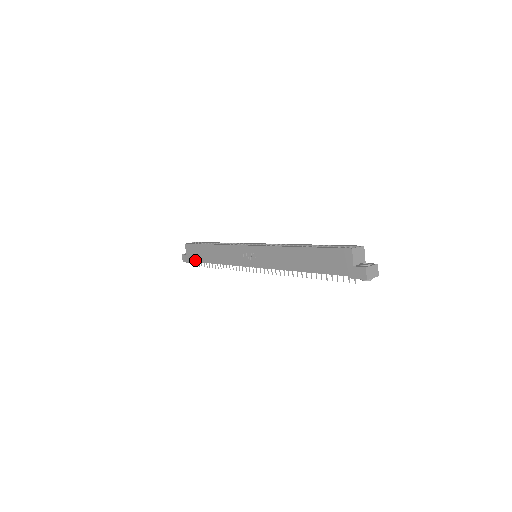
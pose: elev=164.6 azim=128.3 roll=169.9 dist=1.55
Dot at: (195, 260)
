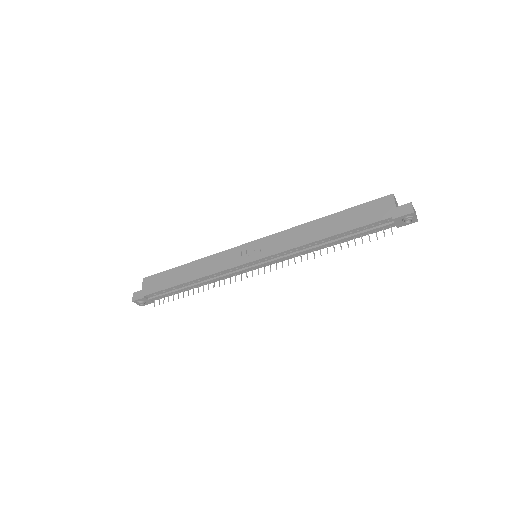
Dot at: (157, 290)
